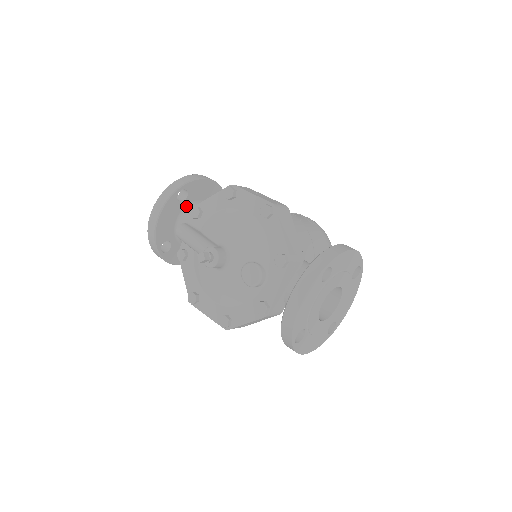
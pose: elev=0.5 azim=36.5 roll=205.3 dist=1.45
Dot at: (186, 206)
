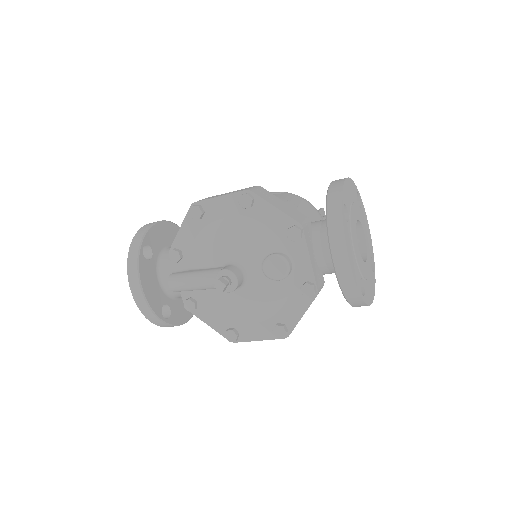
Dot at: (157, 260)
